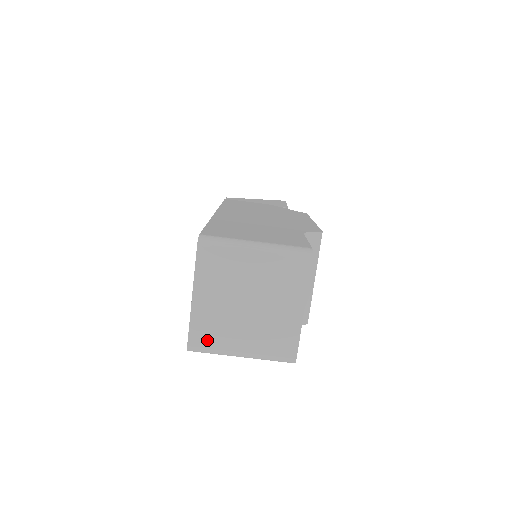
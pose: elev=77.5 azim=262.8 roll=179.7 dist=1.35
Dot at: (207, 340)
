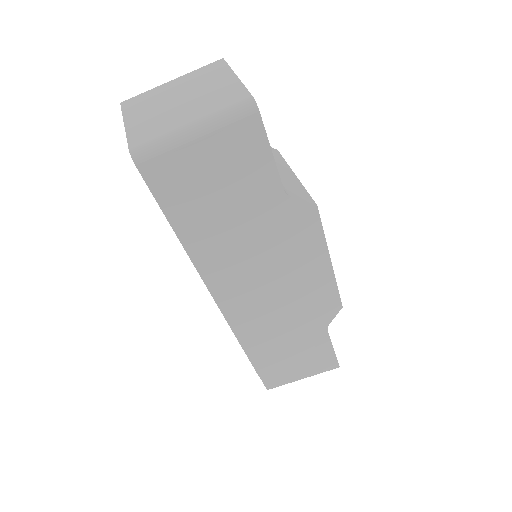
Dot at: (149, 137)
